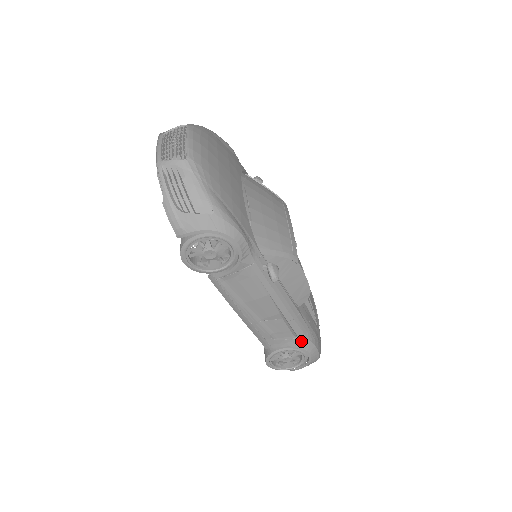
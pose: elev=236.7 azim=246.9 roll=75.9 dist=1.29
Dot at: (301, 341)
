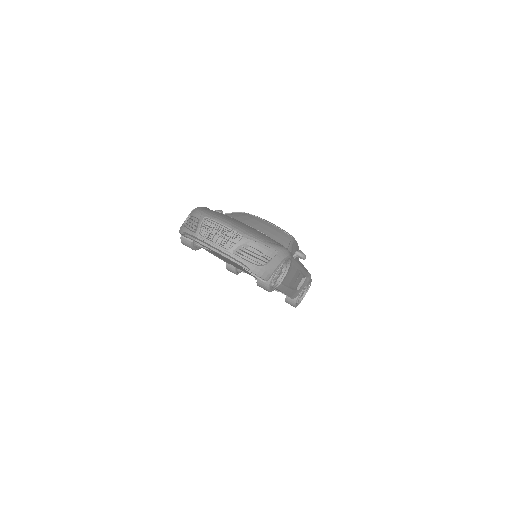
Dot at: (307, 278)
